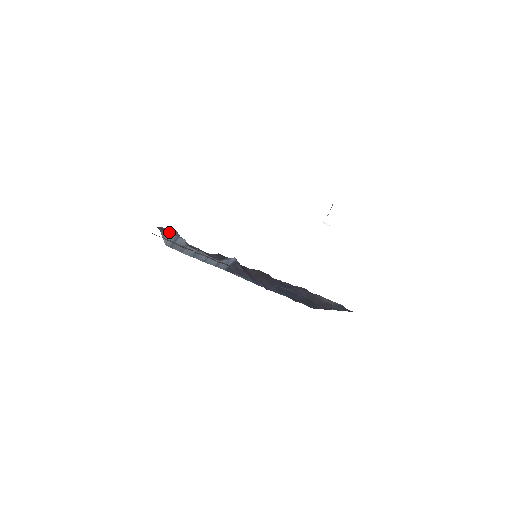
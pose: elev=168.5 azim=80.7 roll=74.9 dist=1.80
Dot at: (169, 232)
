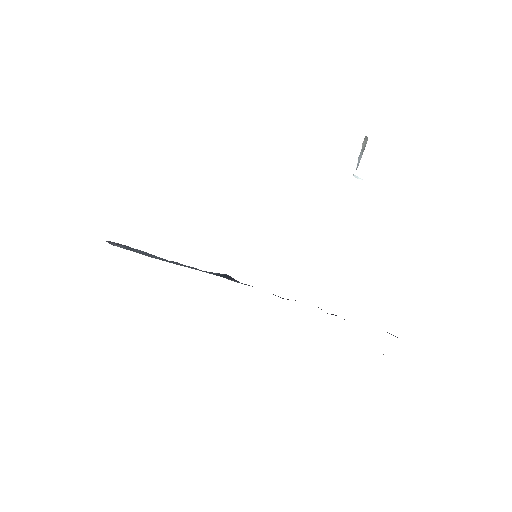
Dot at: (117, 243)
